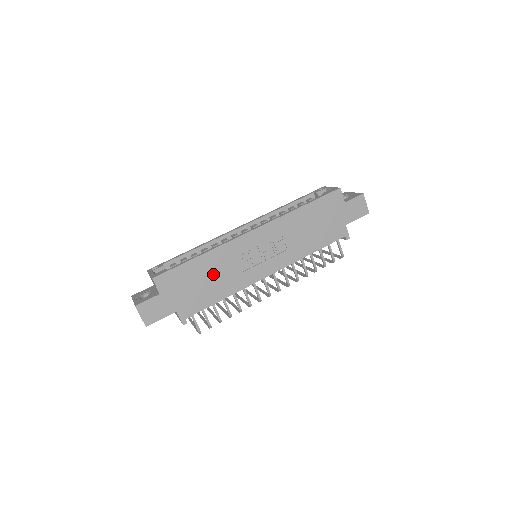
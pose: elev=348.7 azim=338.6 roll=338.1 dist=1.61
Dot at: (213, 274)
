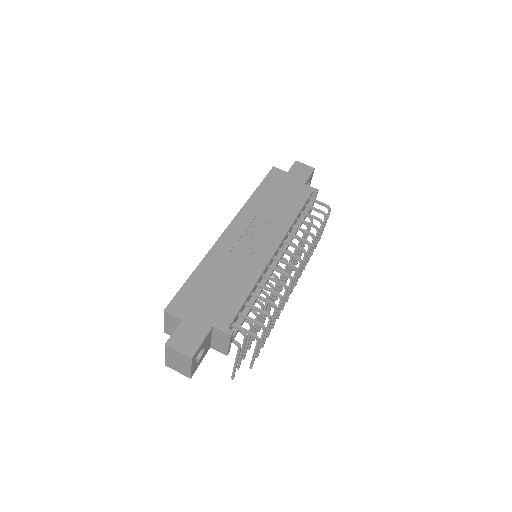
Dot at: (222, 276)
